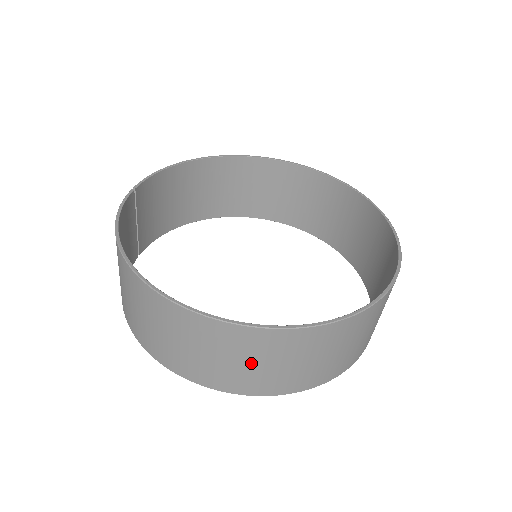
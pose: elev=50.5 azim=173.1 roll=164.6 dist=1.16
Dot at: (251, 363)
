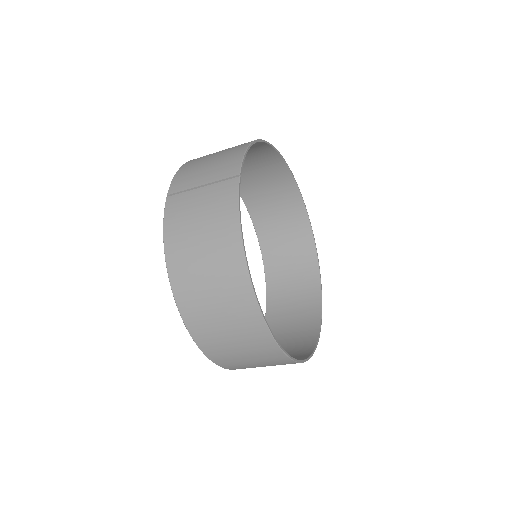
Dot at: (261, 365)
